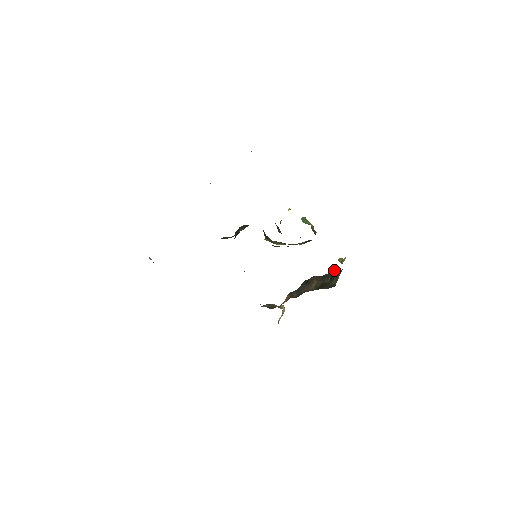
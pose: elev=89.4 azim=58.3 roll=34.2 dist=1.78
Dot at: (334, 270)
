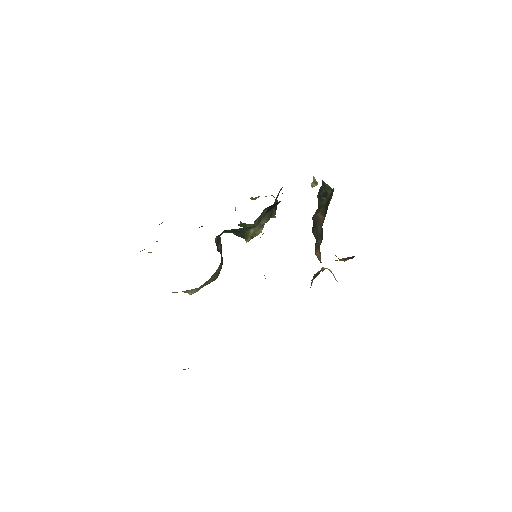
Dot at: occluded
